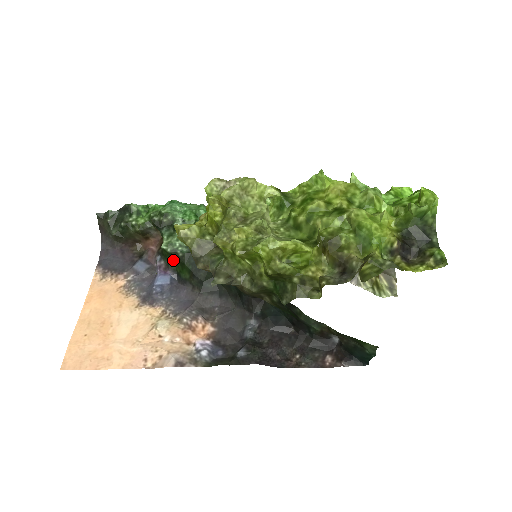
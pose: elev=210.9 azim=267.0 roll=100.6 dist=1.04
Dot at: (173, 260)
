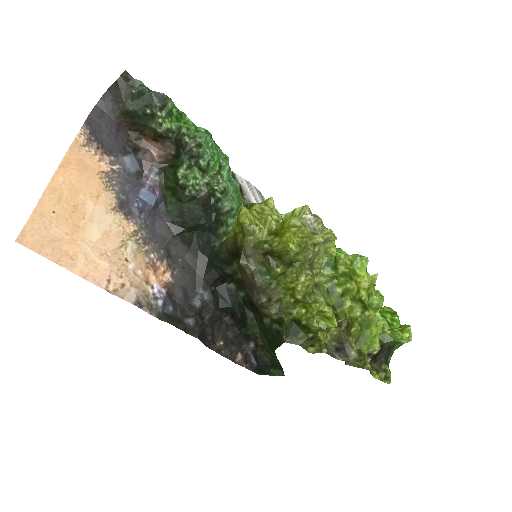
Dot at: (174, 190)
